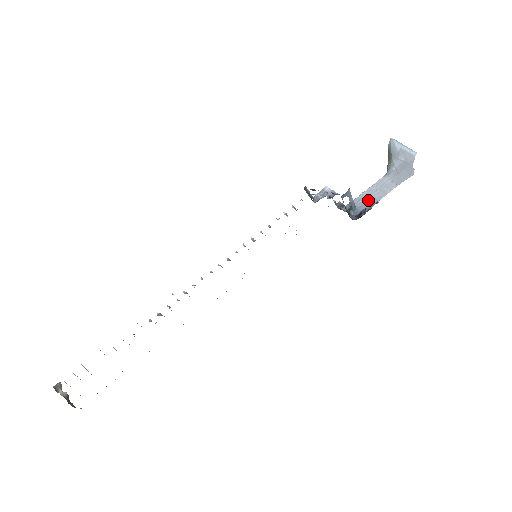
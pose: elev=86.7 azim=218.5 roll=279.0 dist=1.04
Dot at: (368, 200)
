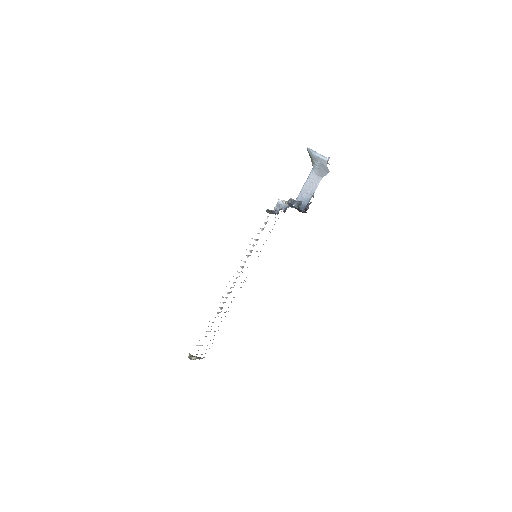
Dot at: (307, 194)
